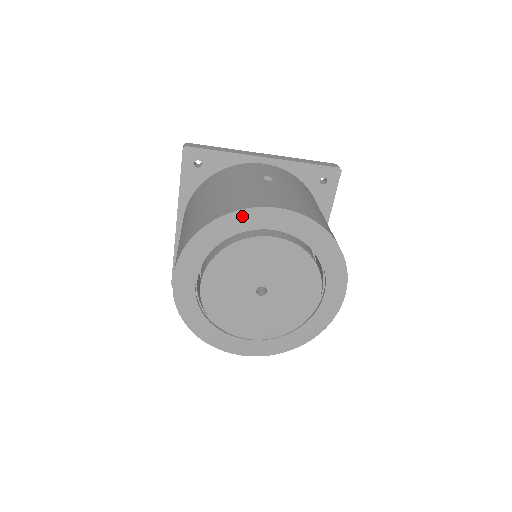
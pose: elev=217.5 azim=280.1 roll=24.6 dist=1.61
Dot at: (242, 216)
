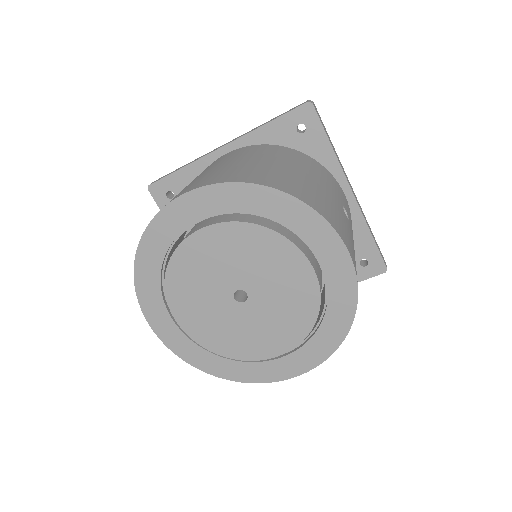
Dot at: (314, 221)
